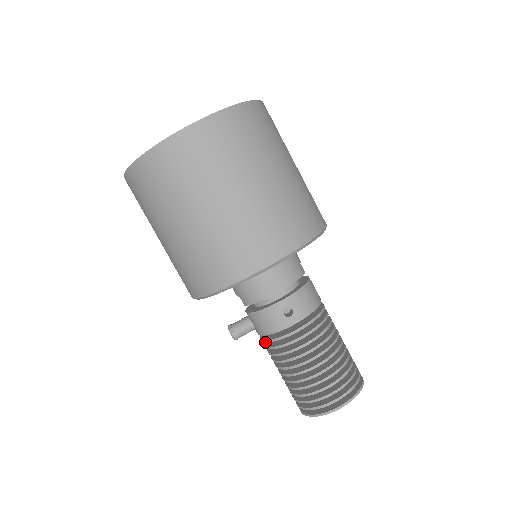
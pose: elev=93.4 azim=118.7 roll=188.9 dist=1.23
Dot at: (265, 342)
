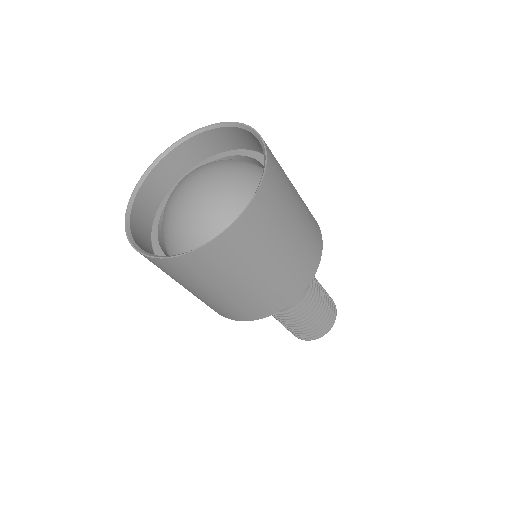
Dot at: occluded
